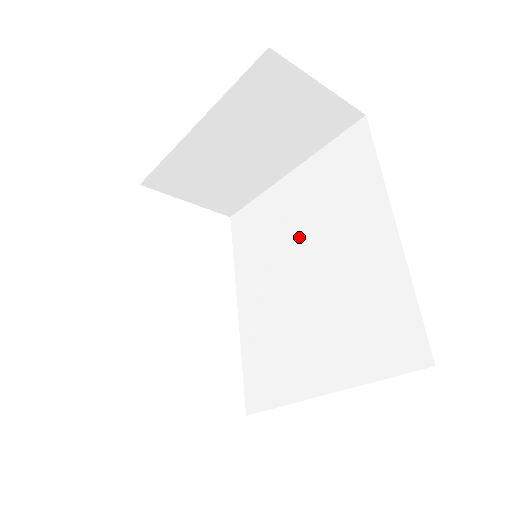
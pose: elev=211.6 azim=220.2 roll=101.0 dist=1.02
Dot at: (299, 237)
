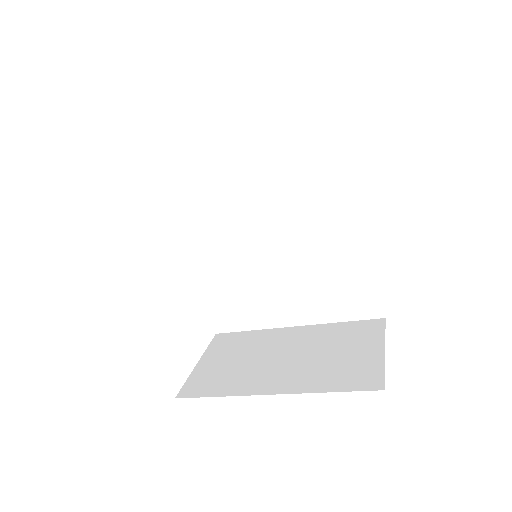
Dot at: (263, 203)
